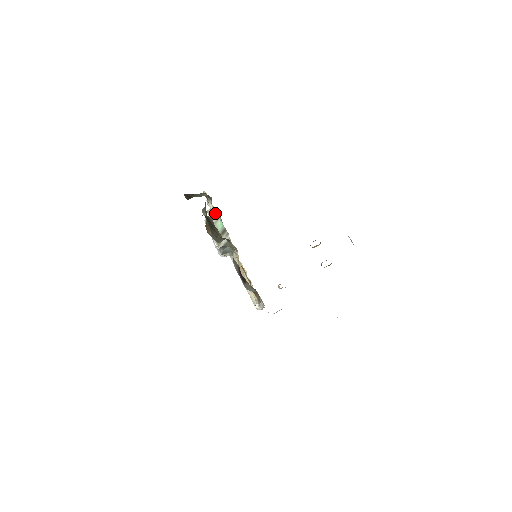
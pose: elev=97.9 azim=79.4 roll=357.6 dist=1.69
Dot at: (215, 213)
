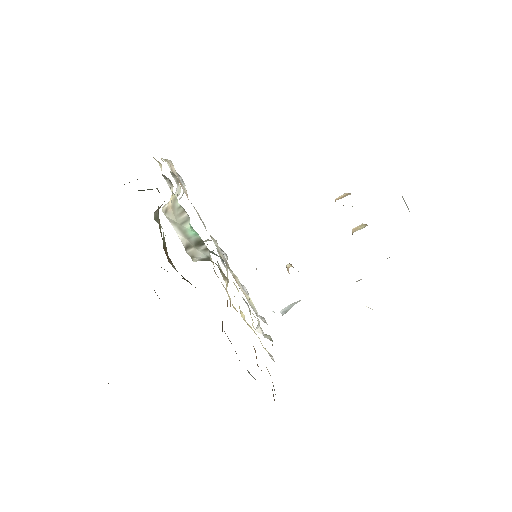
Dot at: (180, 208)
